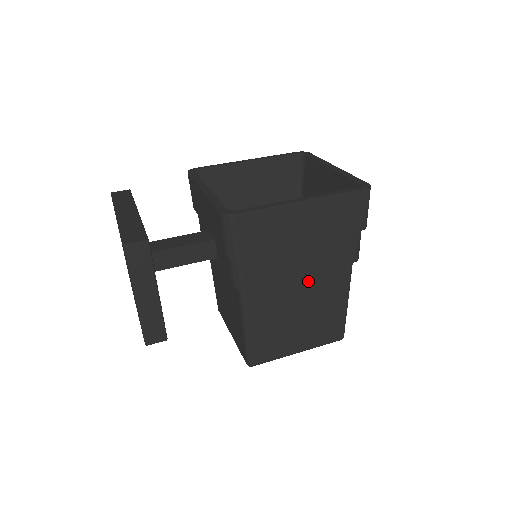
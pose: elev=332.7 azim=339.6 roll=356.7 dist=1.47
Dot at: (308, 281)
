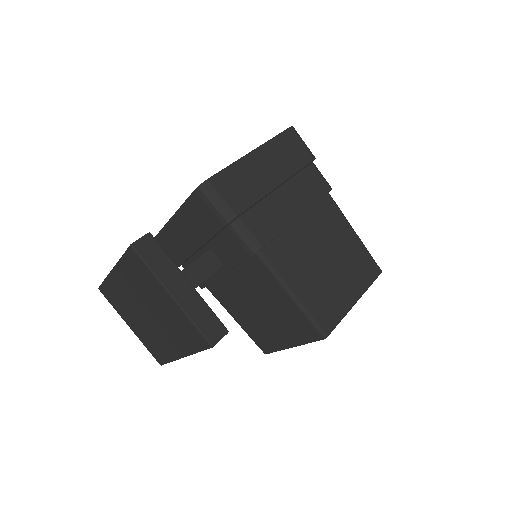
Dot at: (309, 224)
